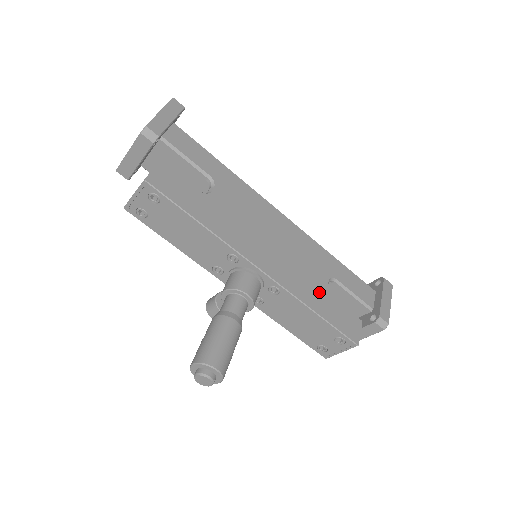
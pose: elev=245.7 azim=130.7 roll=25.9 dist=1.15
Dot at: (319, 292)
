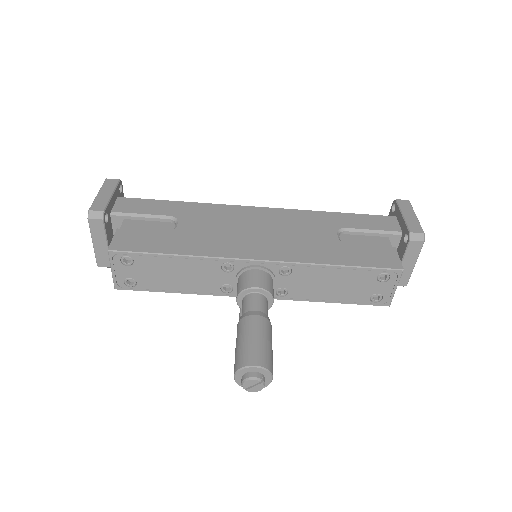
Dot at: (331, 247)
